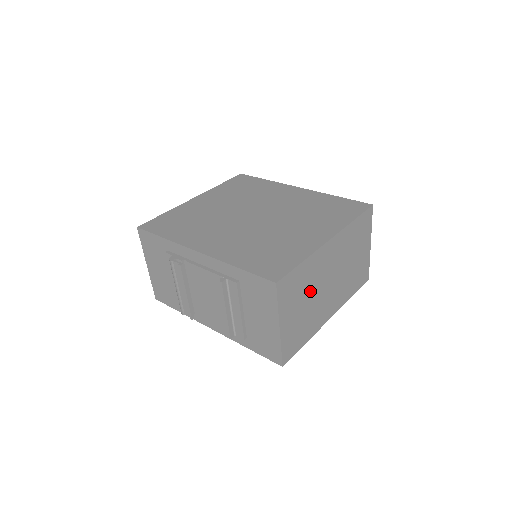
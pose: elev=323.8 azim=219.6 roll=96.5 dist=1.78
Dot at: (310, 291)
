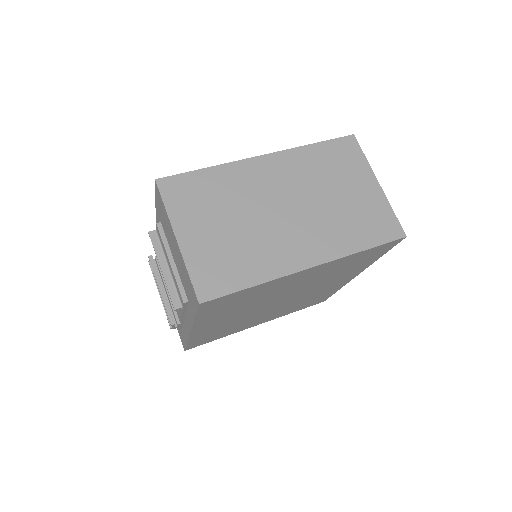
Dot at: (237, 210)
